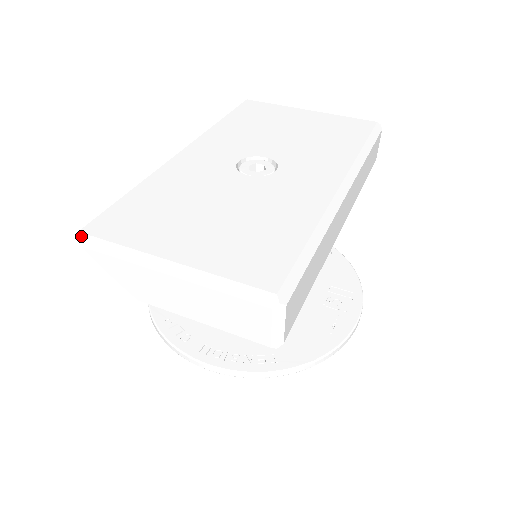
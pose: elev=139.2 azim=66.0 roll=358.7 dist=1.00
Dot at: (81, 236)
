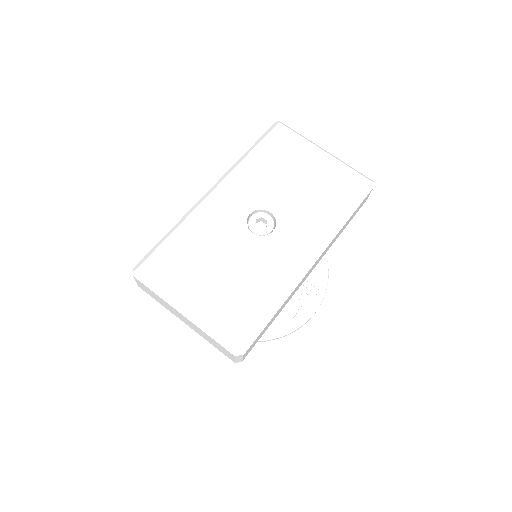
Dot at: (137, 273)
